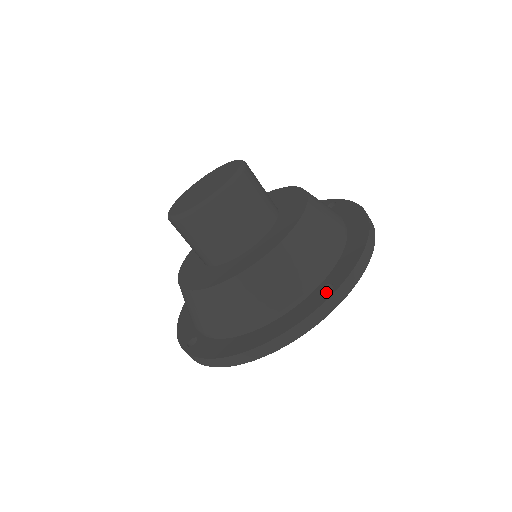
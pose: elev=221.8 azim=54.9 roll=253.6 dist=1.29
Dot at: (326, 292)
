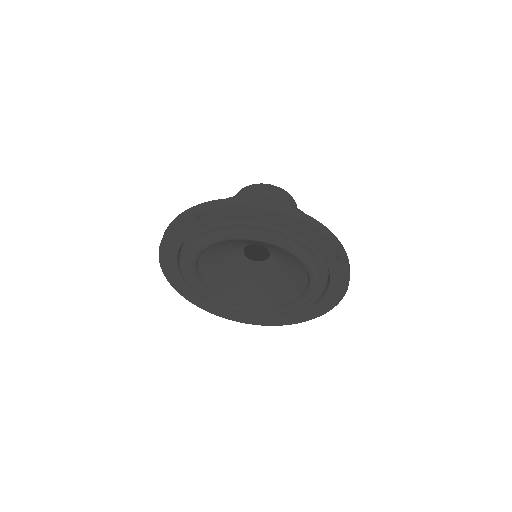
Dot at: occluded
